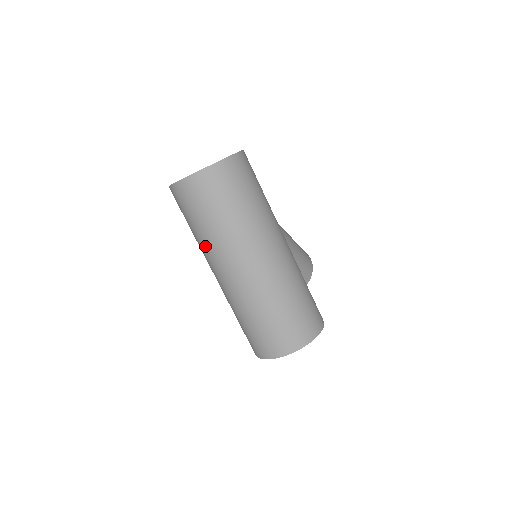
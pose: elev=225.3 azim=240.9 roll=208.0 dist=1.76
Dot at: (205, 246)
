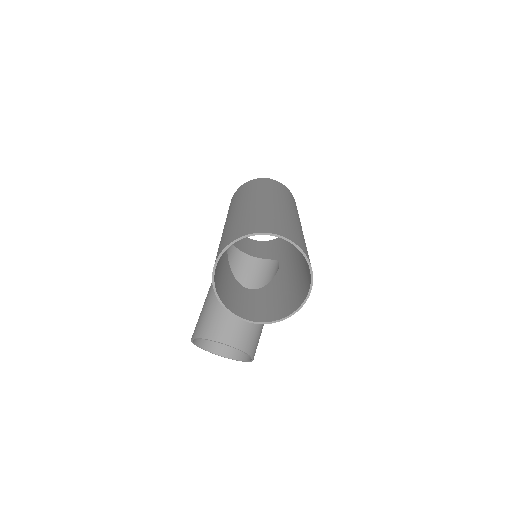
Dot at: (255, 192)
